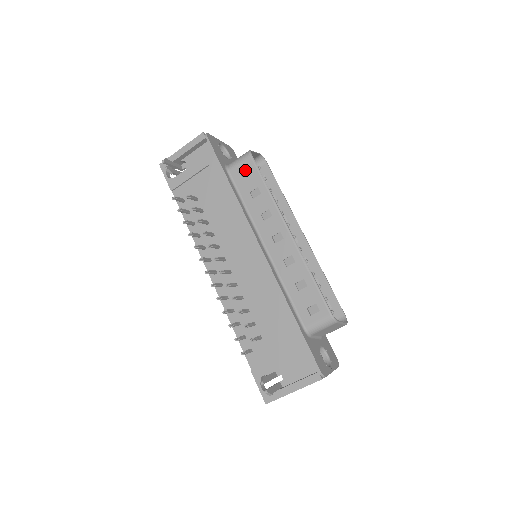
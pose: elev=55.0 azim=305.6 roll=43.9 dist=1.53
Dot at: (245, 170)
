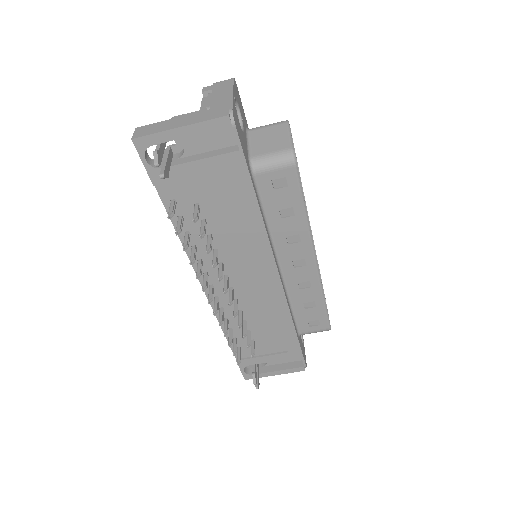
Dot at: (280, 181)
